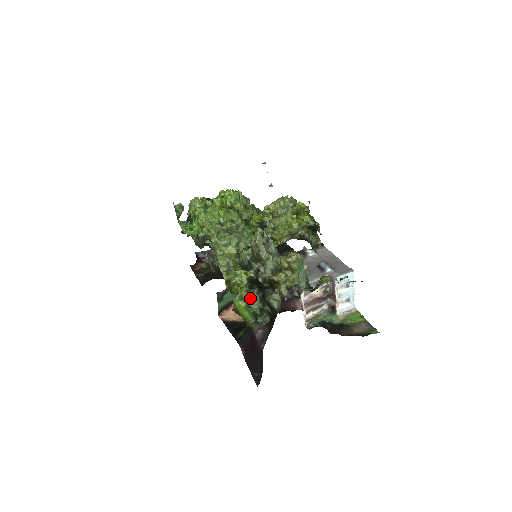
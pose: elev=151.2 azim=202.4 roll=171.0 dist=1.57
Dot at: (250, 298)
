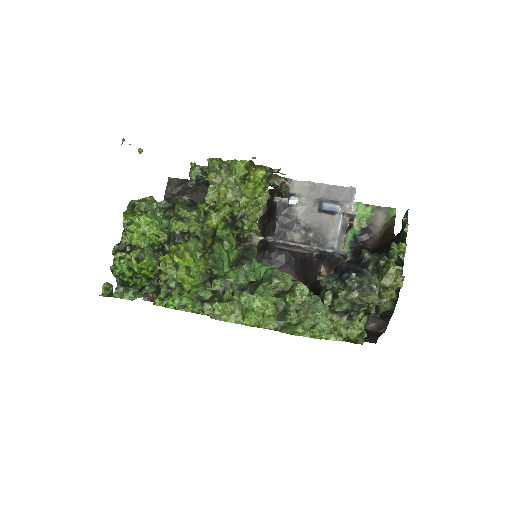
Dot at: occluded
